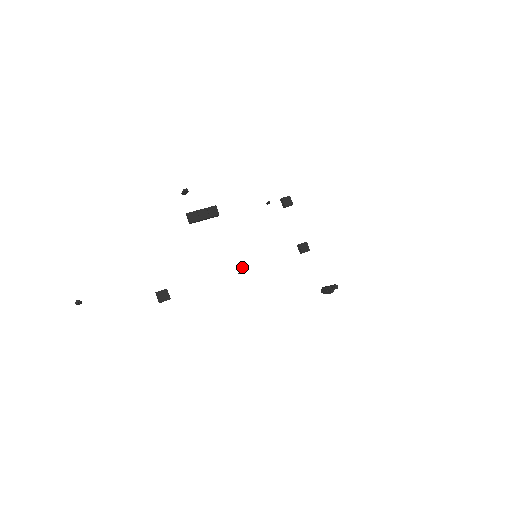
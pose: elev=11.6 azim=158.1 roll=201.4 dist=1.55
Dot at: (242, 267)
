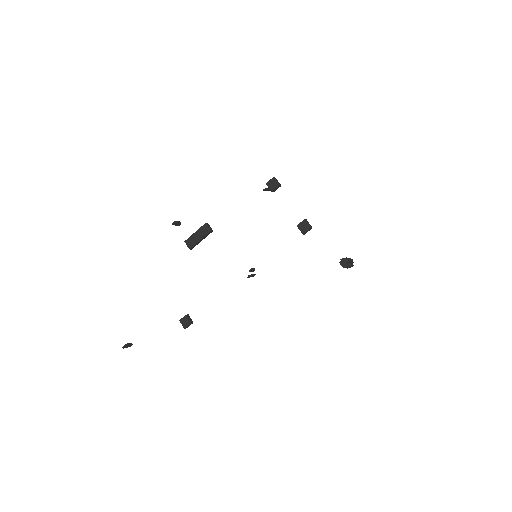
Dot at: (249, 271)
